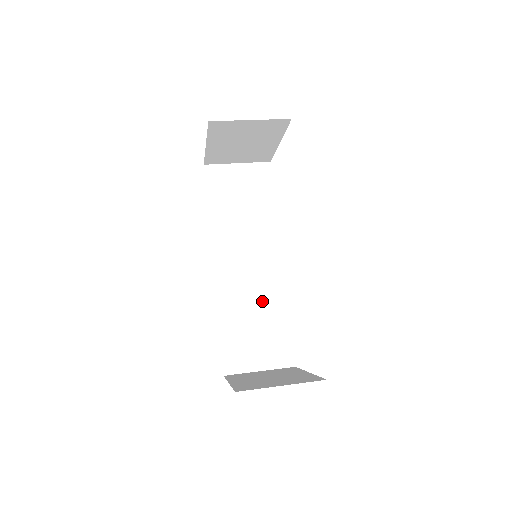
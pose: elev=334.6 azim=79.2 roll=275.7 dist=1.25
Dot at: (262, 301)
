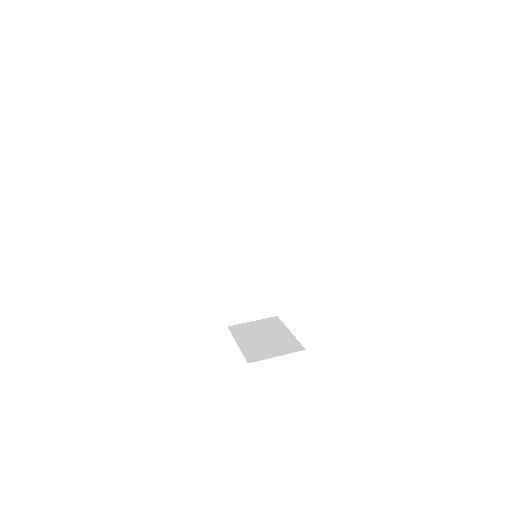
Dot at: (255, 273)
